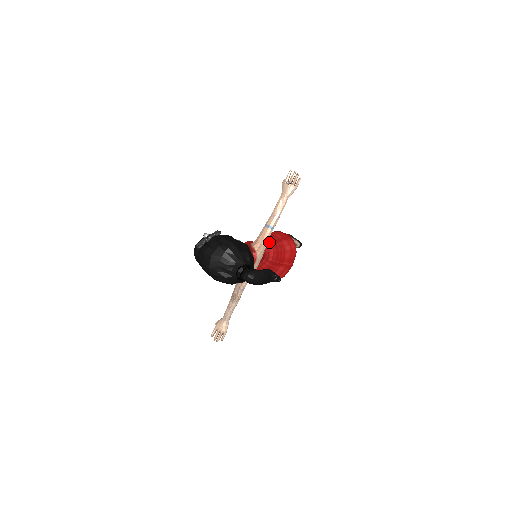
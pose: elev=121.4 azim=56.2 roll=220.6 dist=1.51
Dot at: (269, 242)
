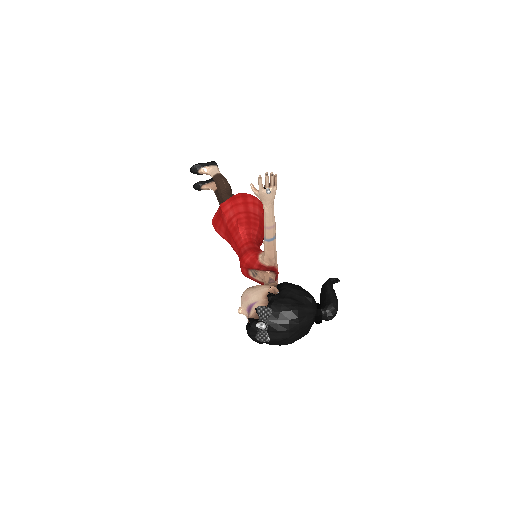
Dot at: (247, 228)
